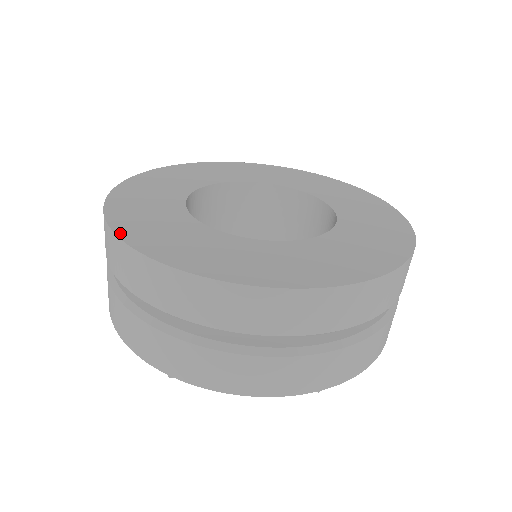
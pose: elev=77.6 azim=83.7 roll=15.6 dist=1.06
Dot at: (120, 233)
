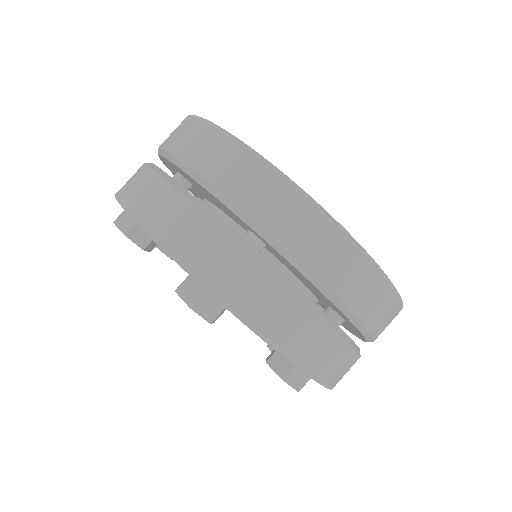
Dot at: (247, 145)
